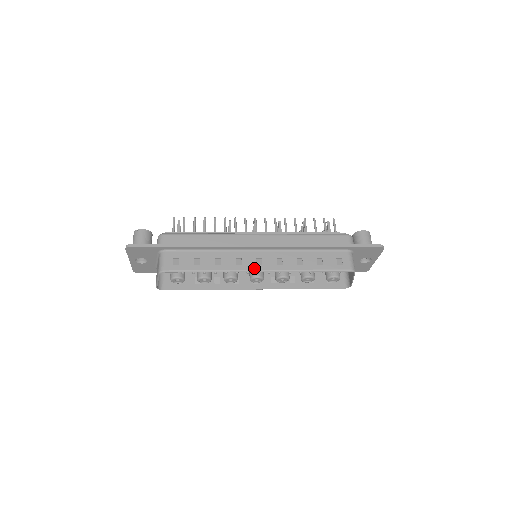
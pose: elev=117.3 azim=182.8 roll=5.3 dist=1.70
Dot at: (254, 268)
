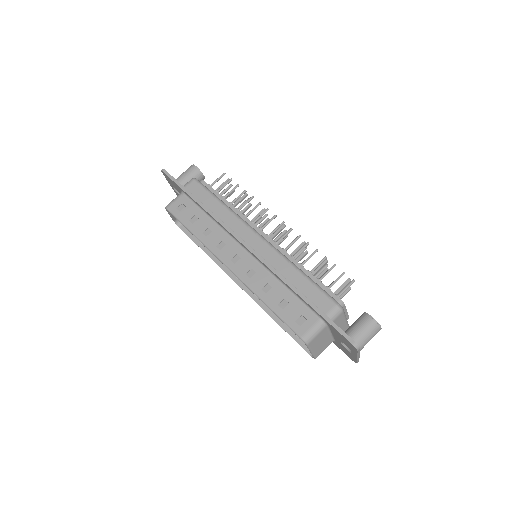
Dot at: (226, 261)
